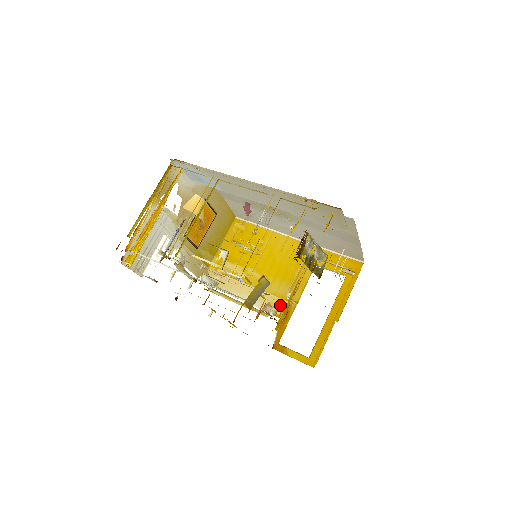
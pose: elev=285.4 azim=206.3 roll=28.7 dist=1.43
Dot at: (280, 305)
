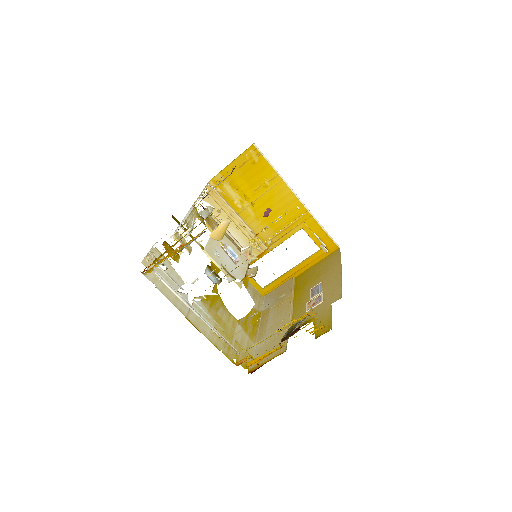
Dot at: (259, 251)
